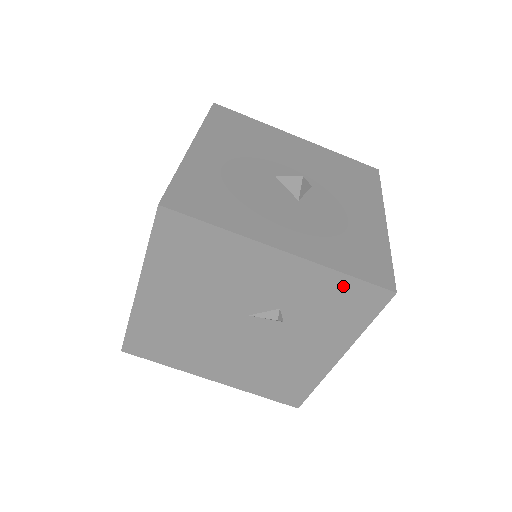
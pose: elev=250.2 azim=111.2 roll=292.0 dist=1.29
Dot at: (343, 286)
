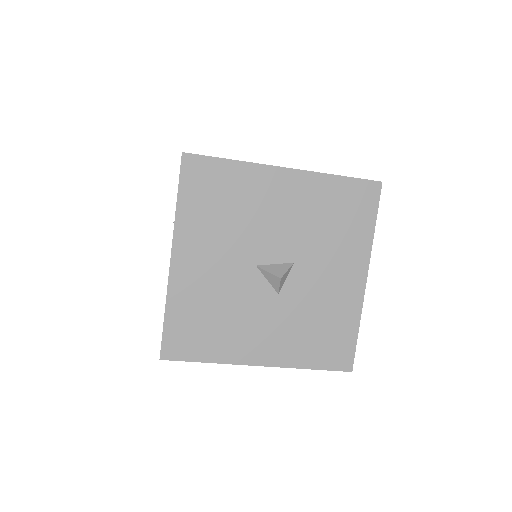
Dot at: occluded
